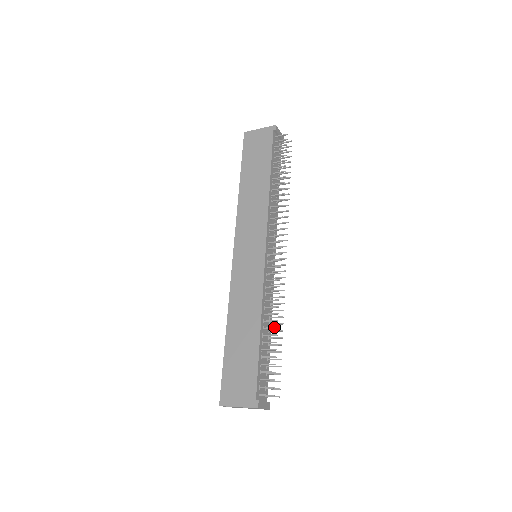
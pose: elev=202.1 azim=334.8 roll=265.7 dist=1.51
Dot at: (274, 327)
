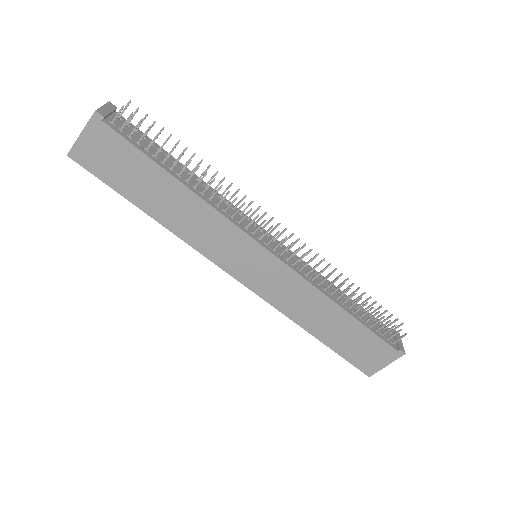
Dot at: (352, 296)
